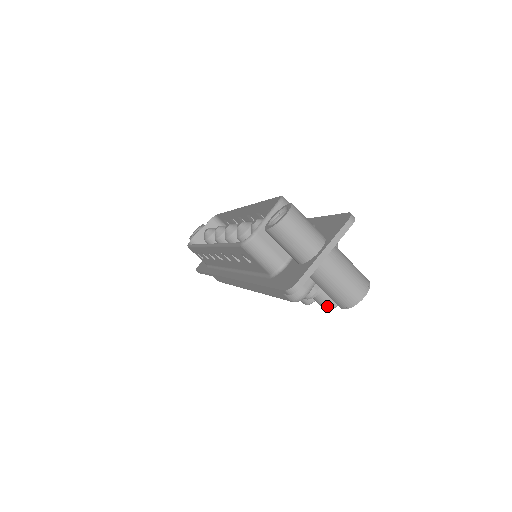
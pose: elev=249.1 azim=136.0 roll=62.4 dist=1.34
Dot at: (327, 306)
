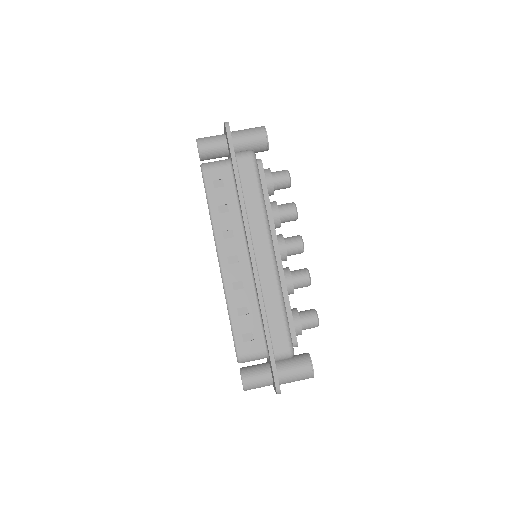
Dot at: (284, 173)
